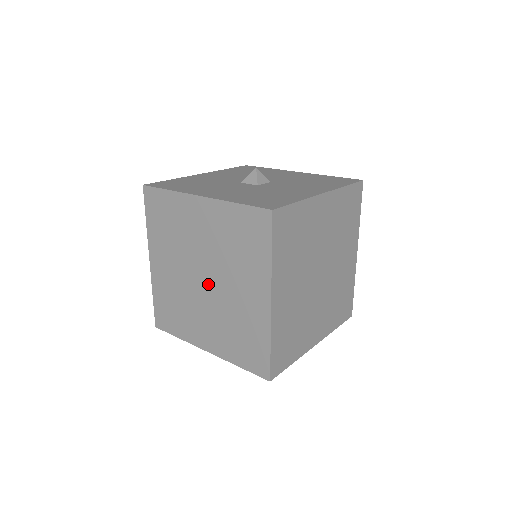
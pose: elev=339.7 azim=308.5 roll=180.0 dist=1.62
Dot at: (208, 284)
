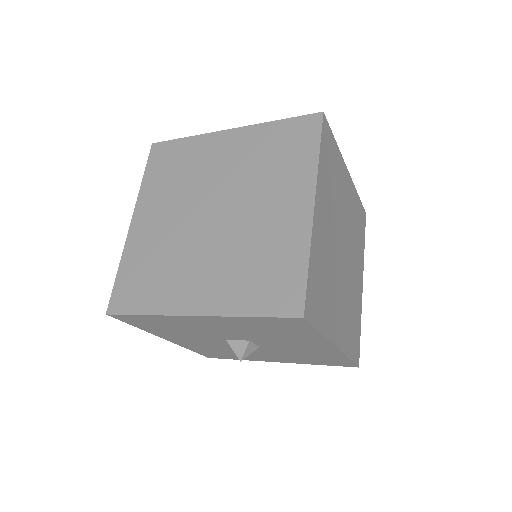
Dot at: (219, 218)
